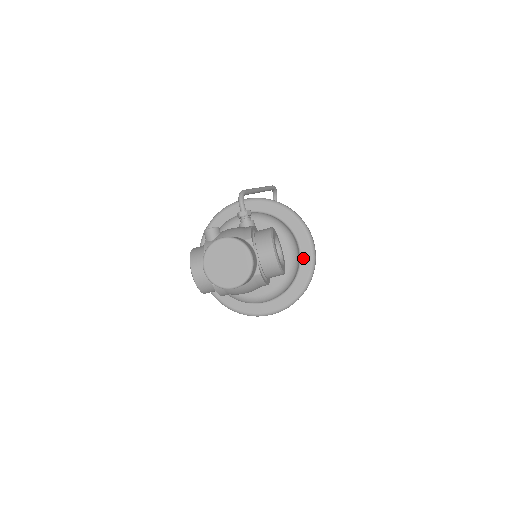
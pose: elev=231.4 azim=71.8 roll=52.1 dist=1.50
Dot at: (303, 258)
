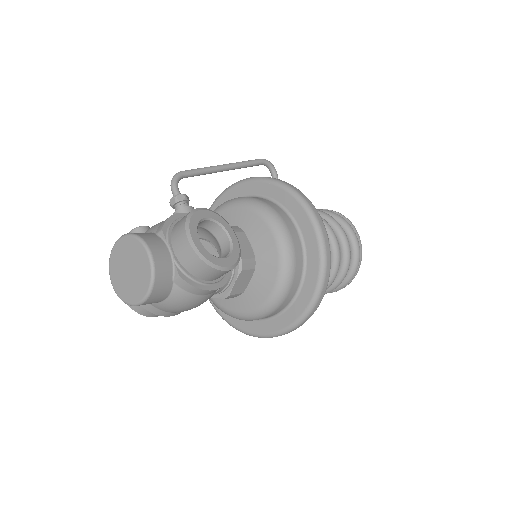
Dot at: (307, 244)
